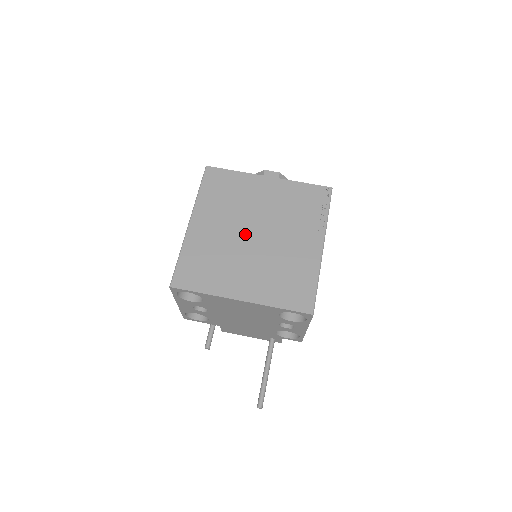
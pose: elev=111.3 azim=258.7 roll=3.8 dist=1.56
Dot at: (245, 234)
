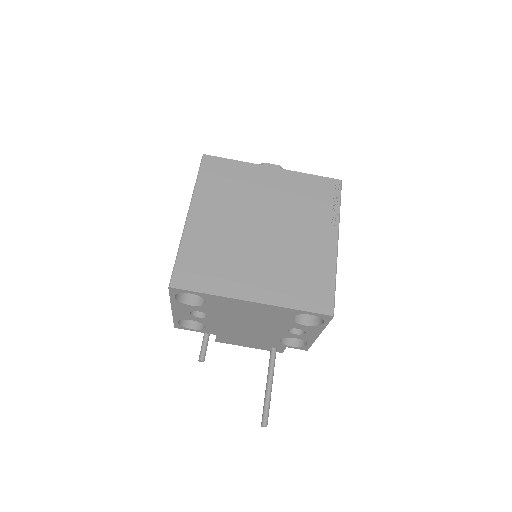
Dot at: (252, 228)
